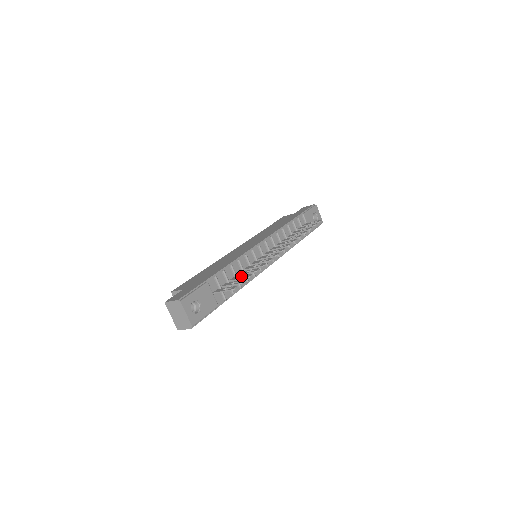
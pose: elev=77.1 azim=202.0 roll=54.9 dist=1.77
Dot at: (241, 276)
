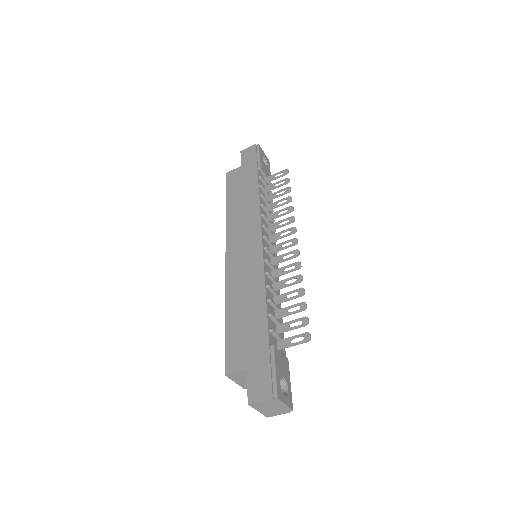
Dot at: (289, 308)
